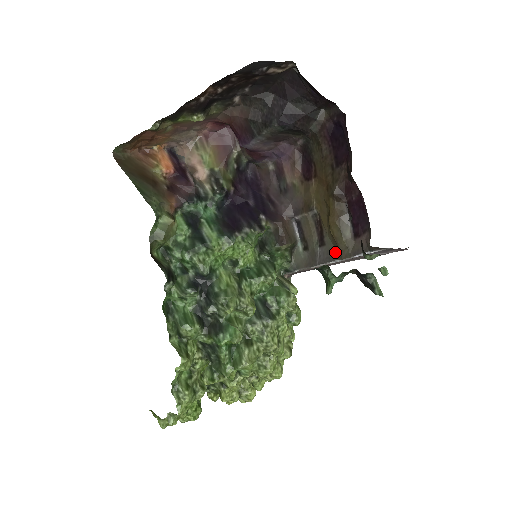
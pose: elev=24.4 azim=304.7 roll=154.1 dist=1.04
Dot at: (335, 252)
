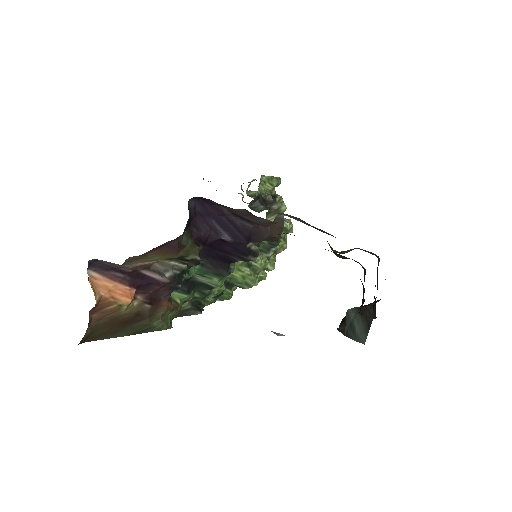
Dot at: occluded
